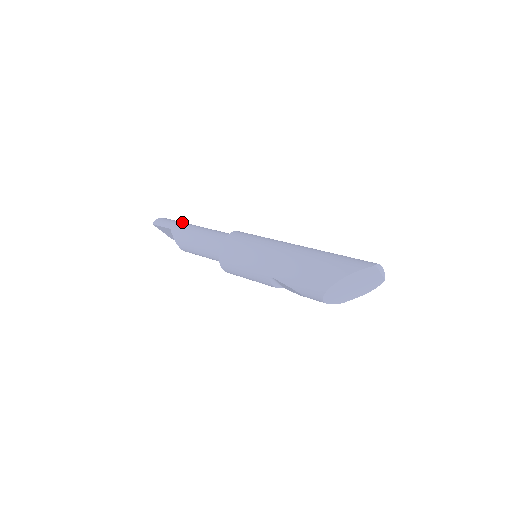
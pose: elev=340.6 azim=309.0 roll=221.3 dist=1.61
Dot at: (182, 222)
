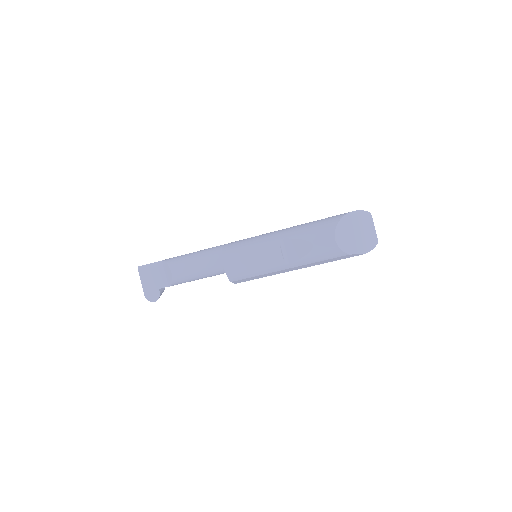
Dot at: occluded
